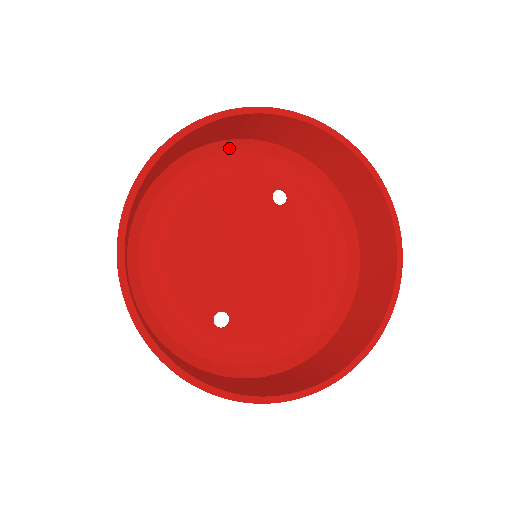
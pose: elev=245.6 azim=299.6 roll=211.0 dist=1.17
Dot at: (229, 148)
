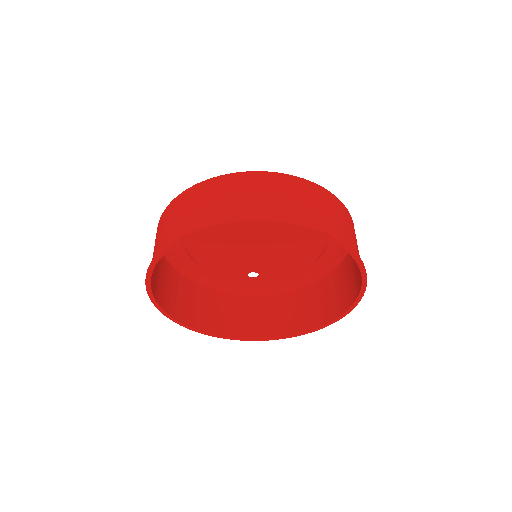
Dot at: occluded
